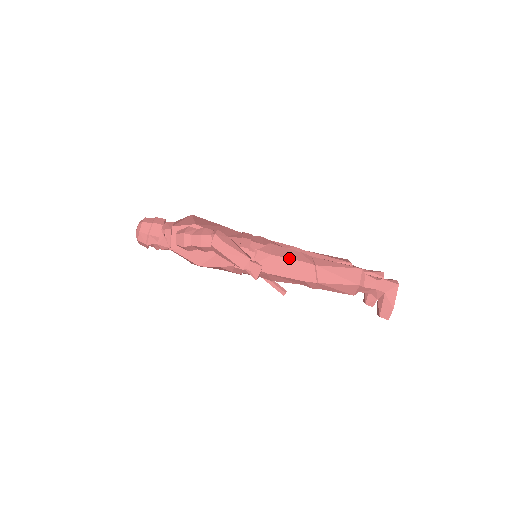
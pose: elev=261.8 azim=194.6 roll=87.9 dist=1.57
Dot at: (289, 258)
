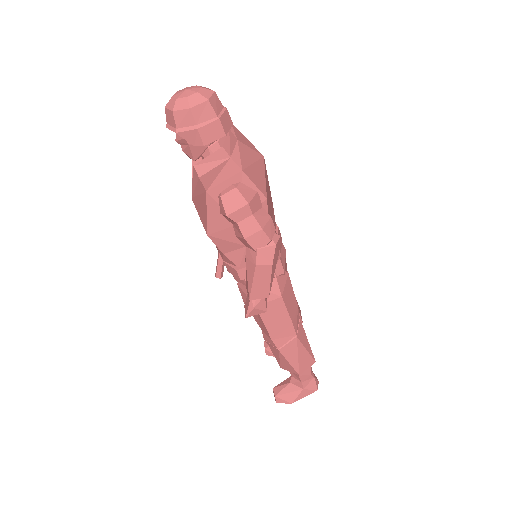
Dot at: (289, 312)
